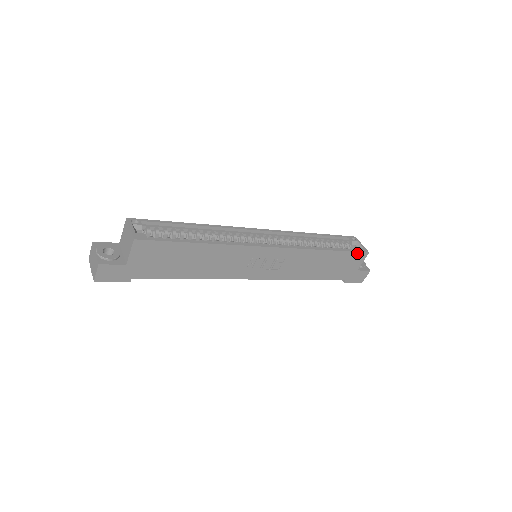
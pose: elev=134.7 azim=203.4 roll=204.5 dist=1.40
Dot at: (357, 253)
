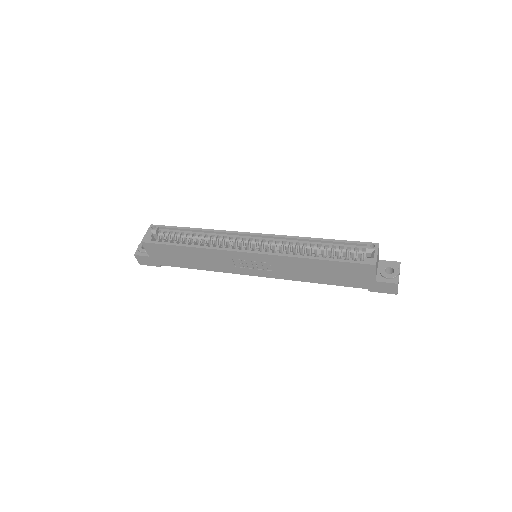
Dot at: (358, 264)
